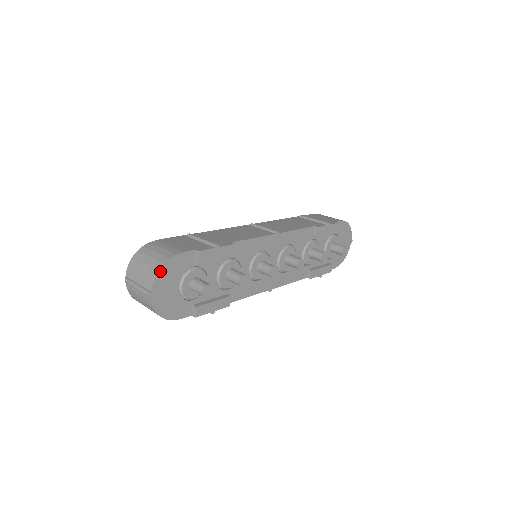
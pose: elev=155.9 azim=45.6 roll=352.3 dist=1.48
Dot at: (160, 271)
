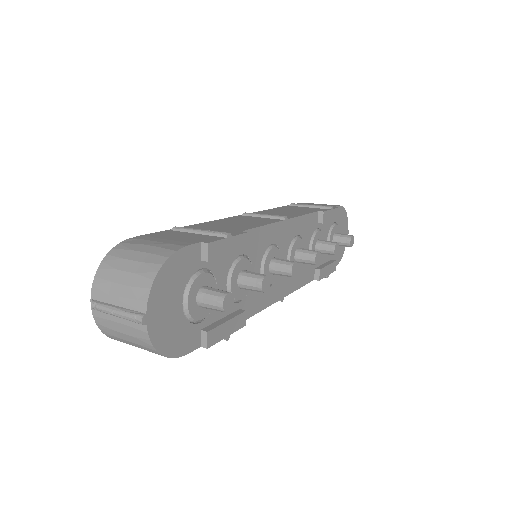
Dot at: (156, 278)
